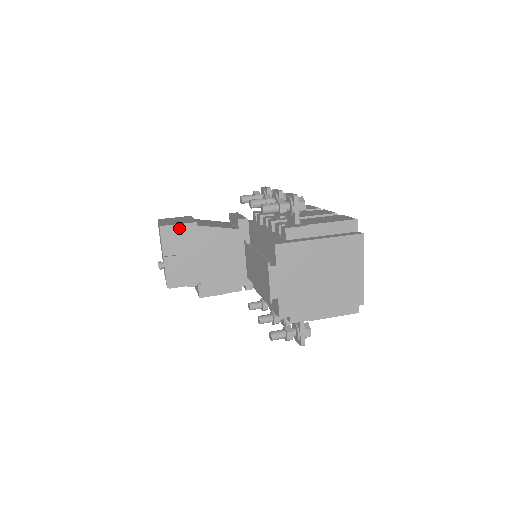
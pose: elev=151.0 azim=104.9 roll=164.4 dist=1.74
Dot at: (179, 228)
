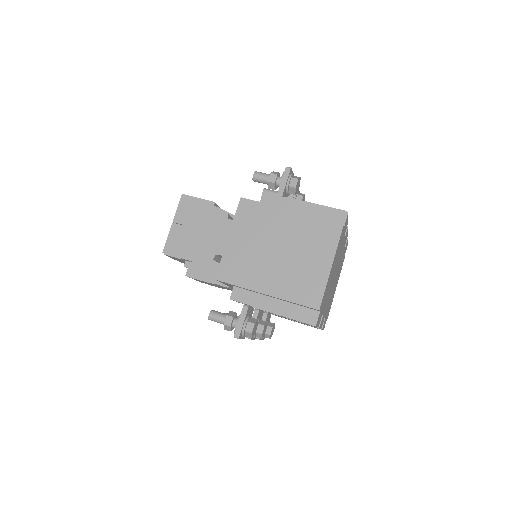
Dot at: (197, 202)
